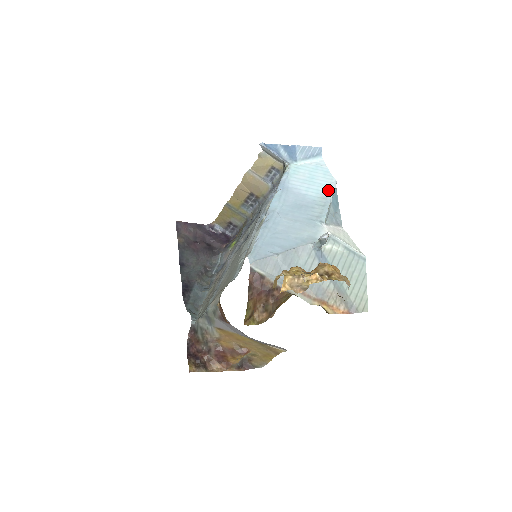
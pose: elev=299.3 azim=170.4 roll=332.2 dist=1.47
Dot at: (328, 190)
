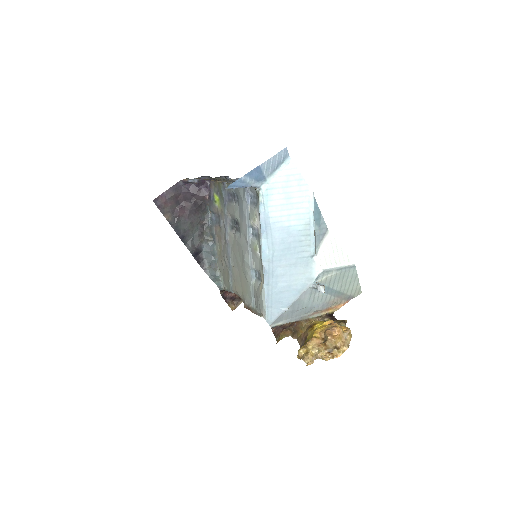
Dot at: (308, 210)
